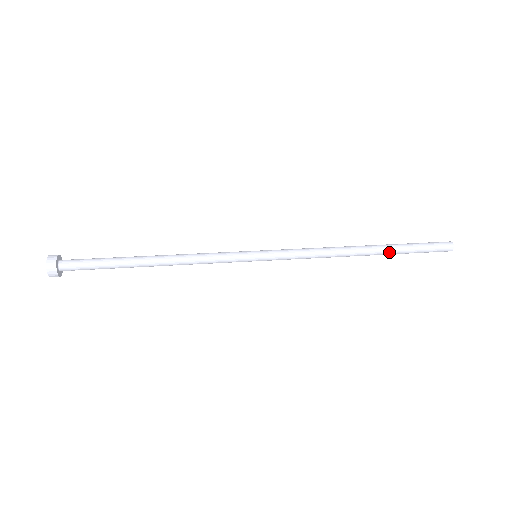
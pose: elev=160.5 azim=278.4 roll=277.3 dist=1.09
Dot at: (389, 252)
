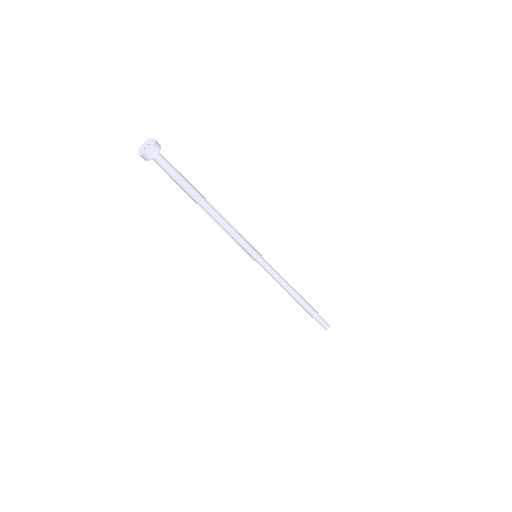
Dot at: (309, 306)
